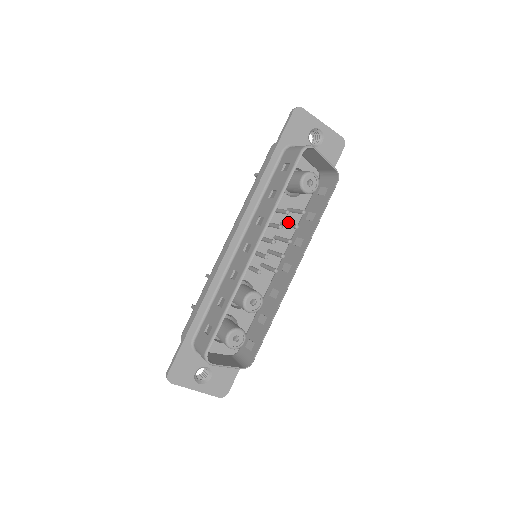
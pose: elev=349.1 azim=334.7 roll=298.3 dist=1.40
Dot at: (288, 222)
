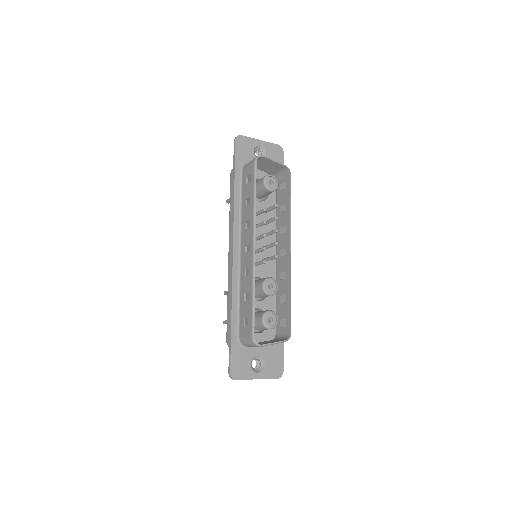
Dot at: occluded
